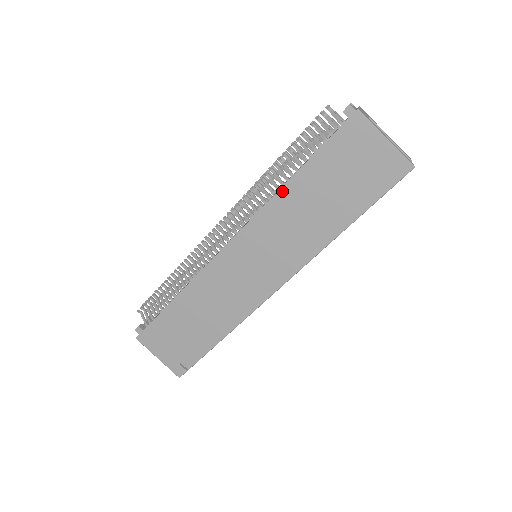
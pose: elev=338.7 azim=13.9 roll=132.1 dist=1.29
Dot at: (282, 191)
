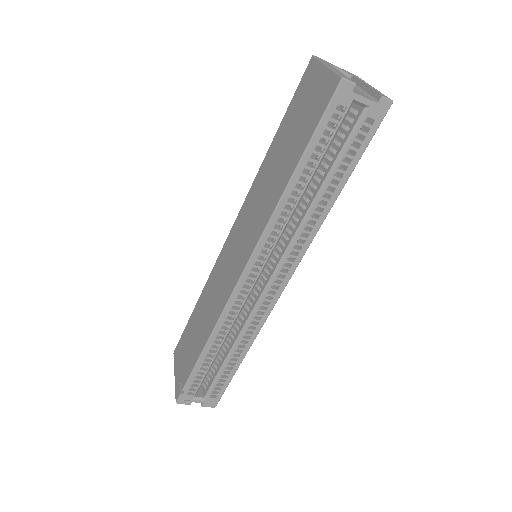
Dot at: (263, 164)
